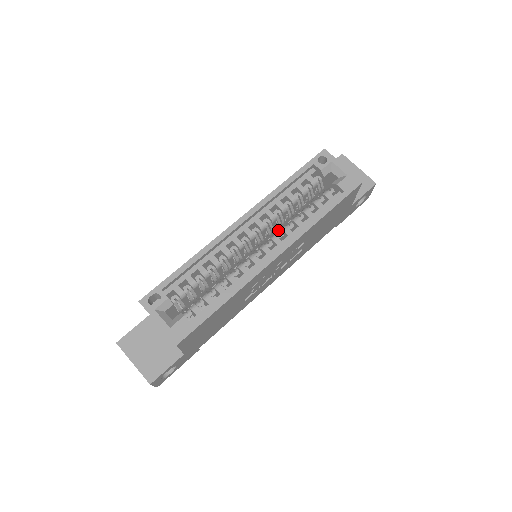
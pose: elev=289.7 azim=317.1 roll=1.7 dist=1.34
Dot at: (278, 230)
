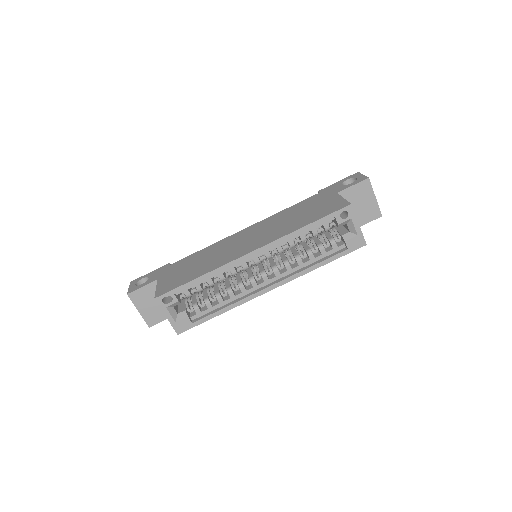
Dot at: occluded
